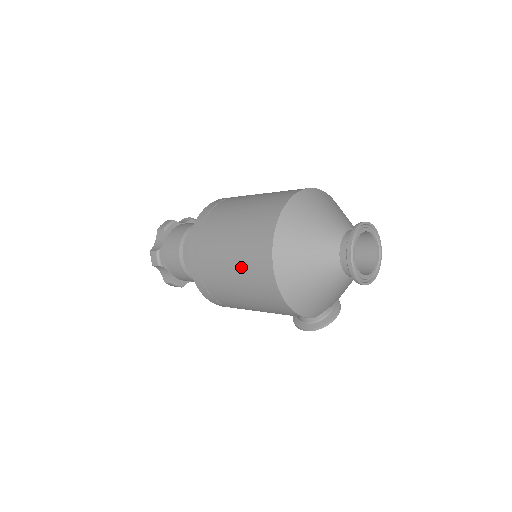
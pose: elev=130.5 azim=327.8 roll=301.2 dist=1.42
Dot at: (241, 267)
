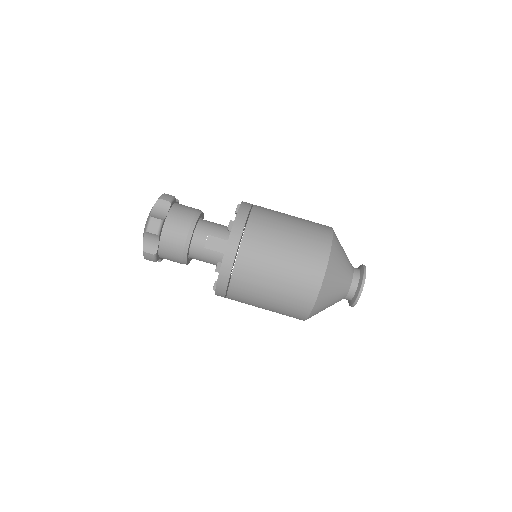
Dot at: (276, 309)
